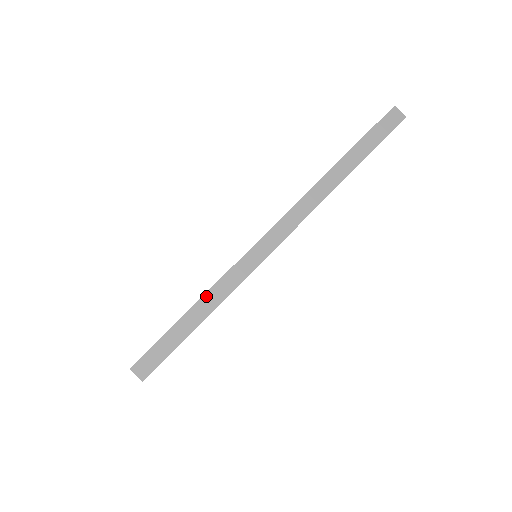
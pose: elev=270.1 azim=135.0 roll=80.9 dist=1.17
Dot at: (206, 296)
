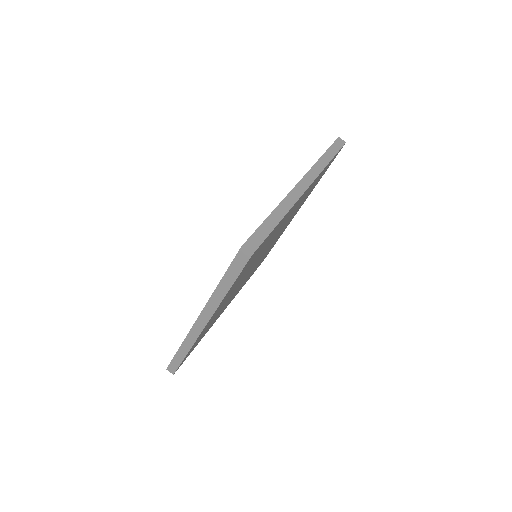
Dot at: (181, 347)
